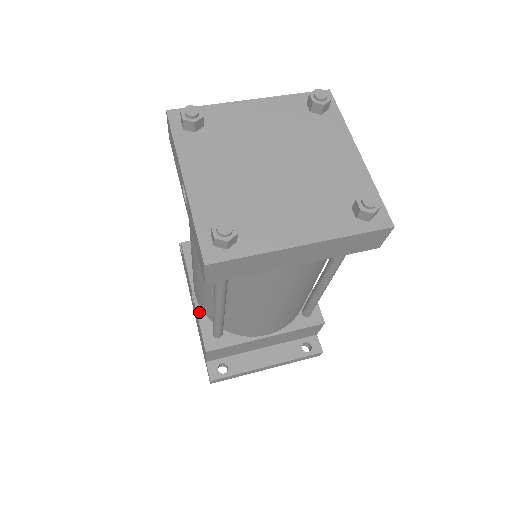
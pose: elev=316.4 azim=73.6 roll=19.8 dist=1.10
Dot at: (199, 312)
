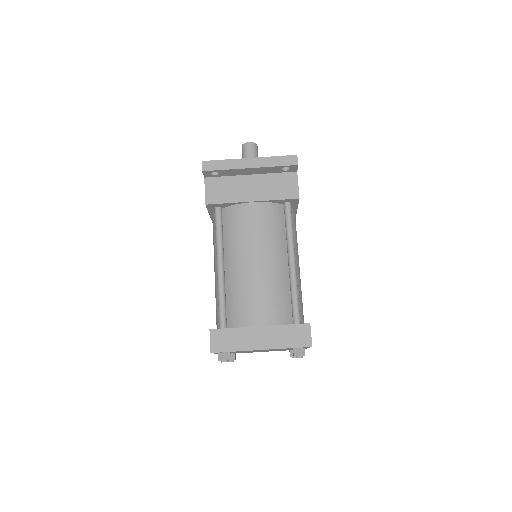
Dot at: occluded
